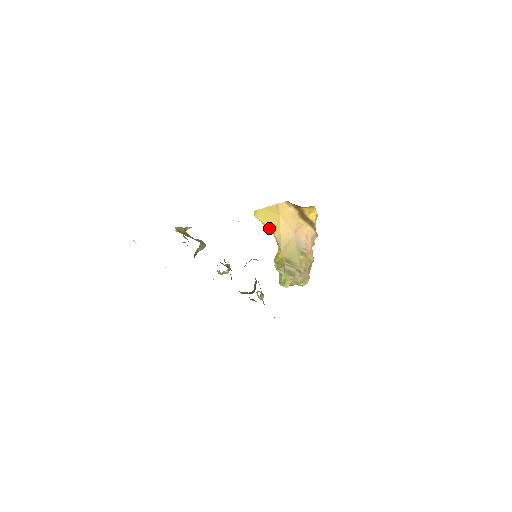
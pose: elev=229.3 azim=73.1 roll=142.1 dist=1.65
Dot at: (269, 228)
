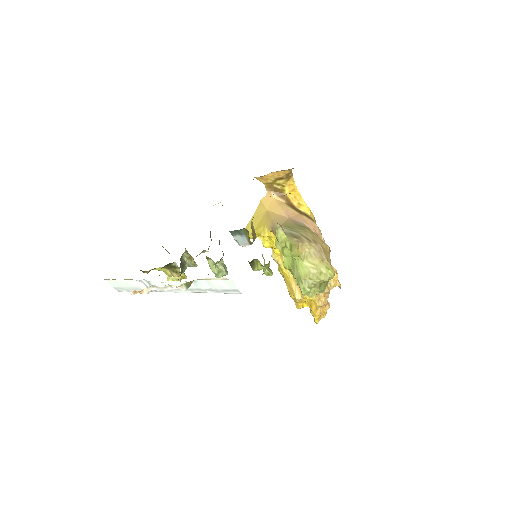
Dot at: (262, 228)
